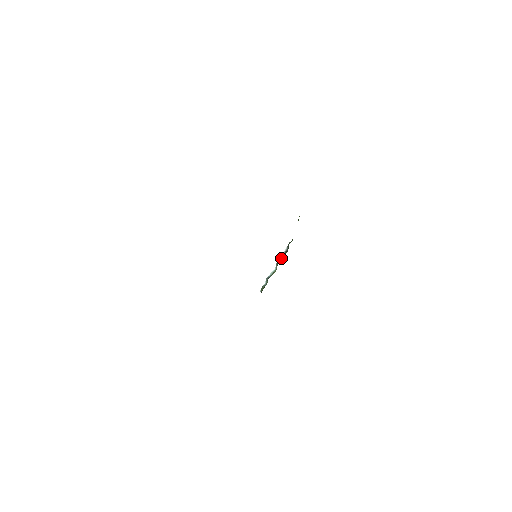
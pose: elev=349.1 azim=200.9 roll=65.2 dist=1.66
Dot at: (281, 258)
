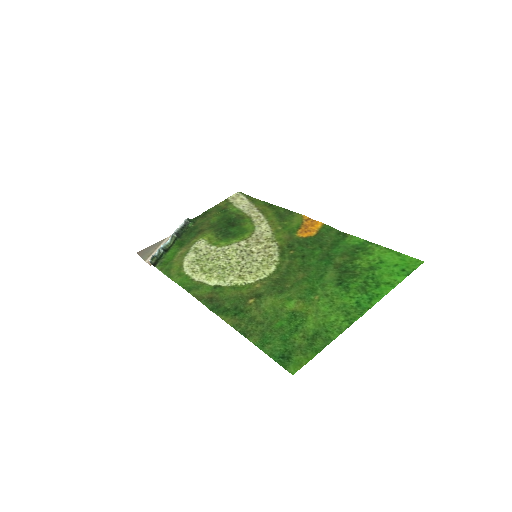
Dot at: (178, 232)
